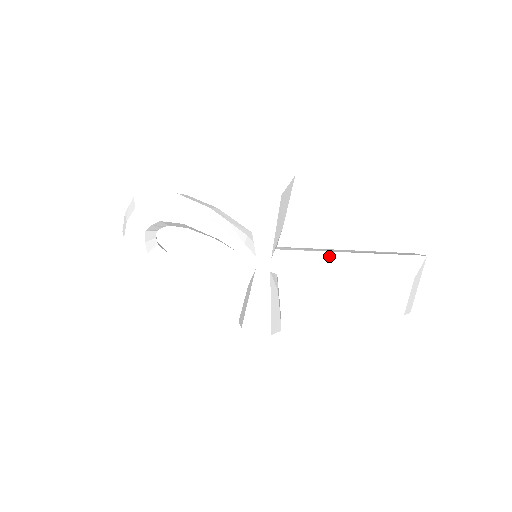
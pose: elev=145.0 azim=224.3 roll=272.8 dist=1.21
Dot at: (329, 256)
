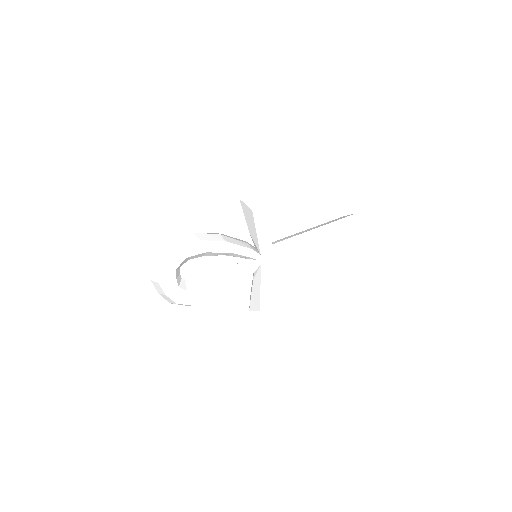
Dot at: (304, 236)
